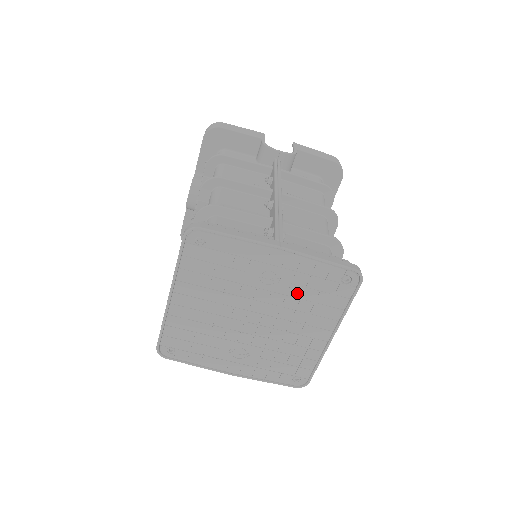
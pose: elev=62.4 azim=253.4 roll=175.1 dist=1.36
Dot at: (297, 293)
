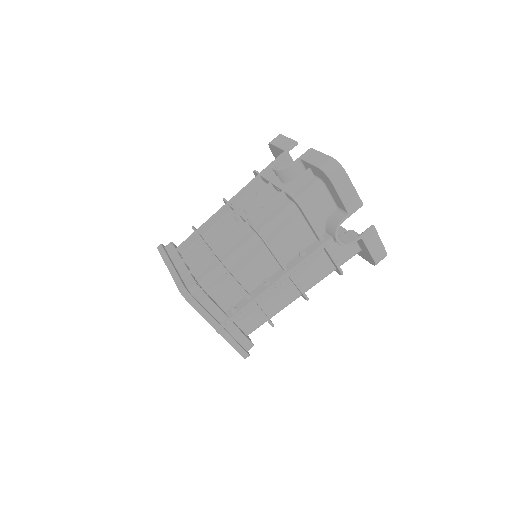
Dot at: occluded
